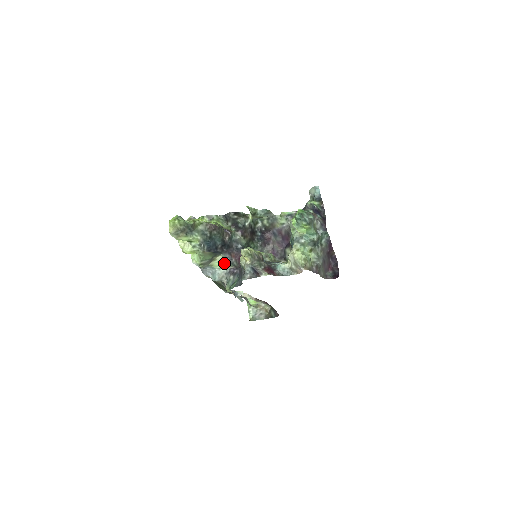
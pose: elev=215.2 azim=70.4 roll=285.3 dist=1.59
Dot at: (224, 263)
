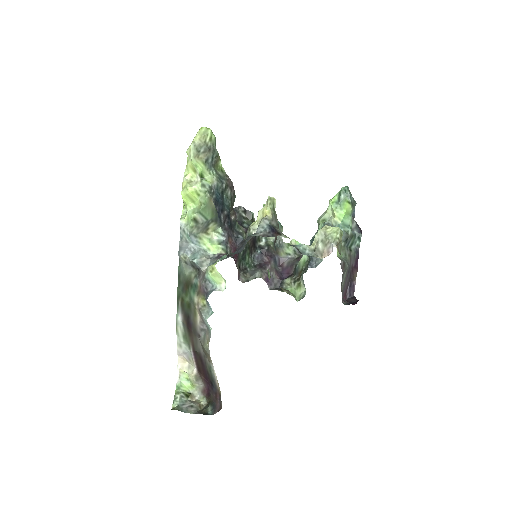
Dot at: (216, 243)
